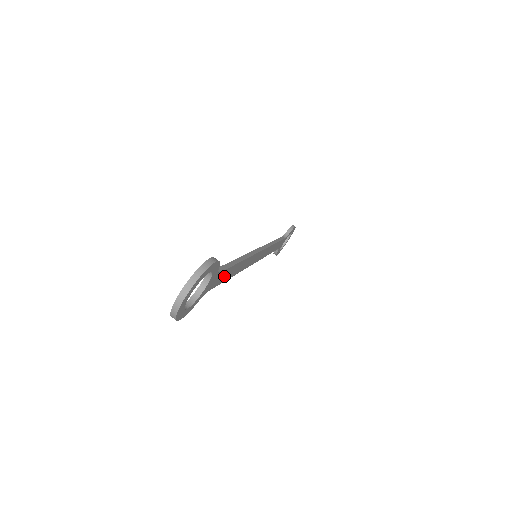
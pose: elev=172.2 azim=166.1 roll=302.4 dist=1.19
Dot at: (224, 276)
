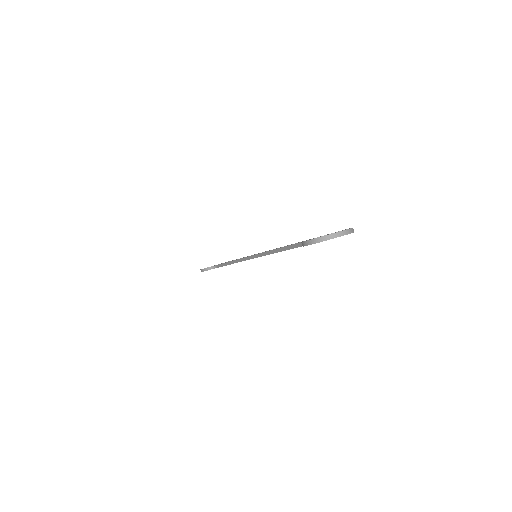
Dot at: occluded
